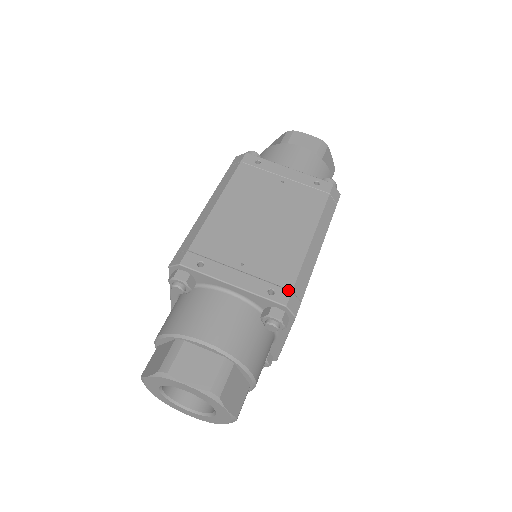
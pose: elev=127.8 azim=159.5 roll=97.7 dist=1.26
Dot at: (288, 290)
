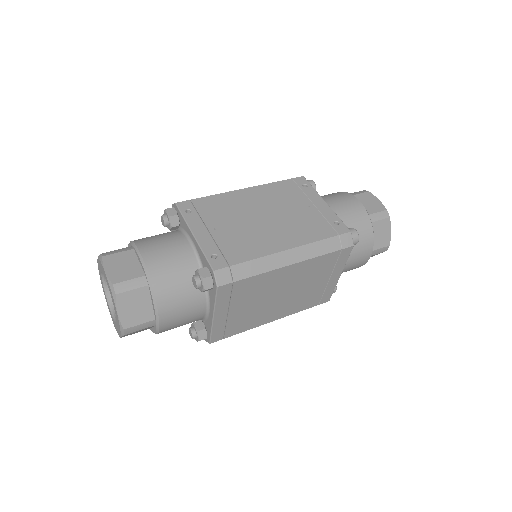
Dot at: (227, 263)
